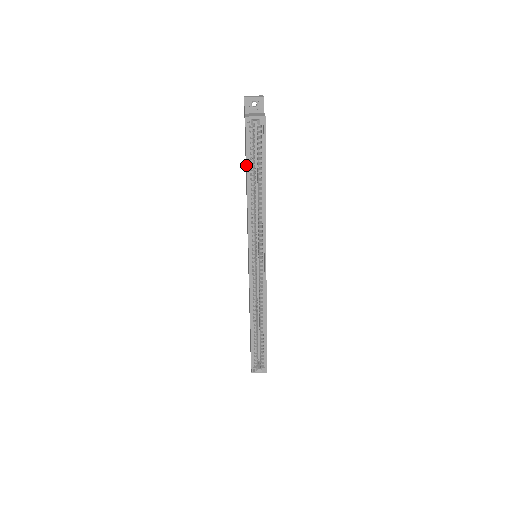
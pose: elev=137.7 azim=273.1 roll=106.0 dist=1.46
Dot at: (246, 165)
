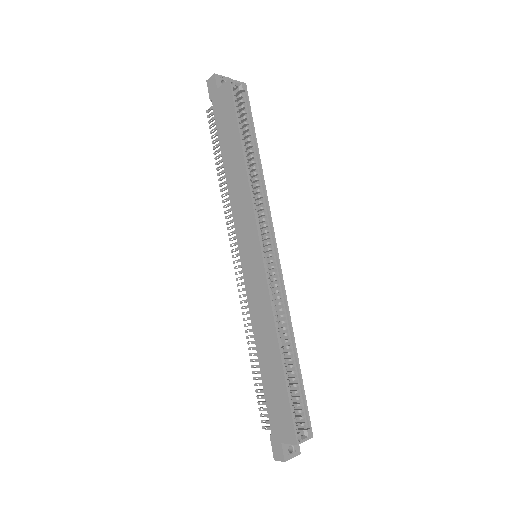
Dot at: (238, 128)
